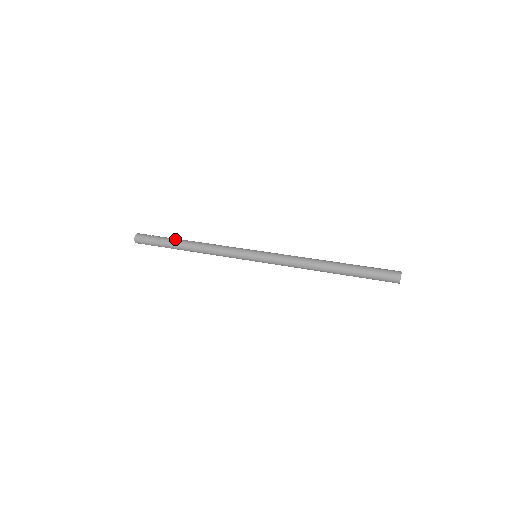
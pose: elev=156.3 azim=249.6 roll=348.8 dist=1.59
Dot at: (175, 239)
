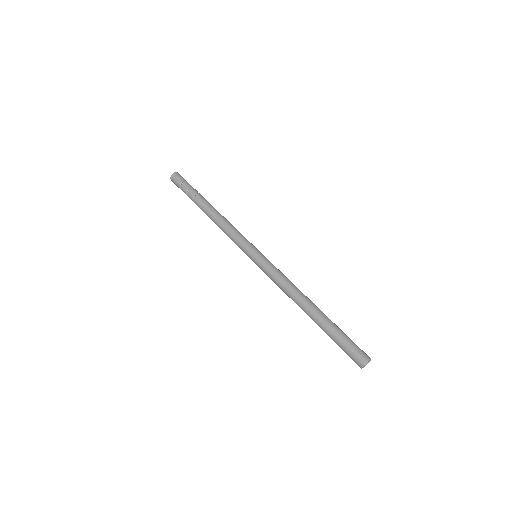
Dot at: (197, 200)
